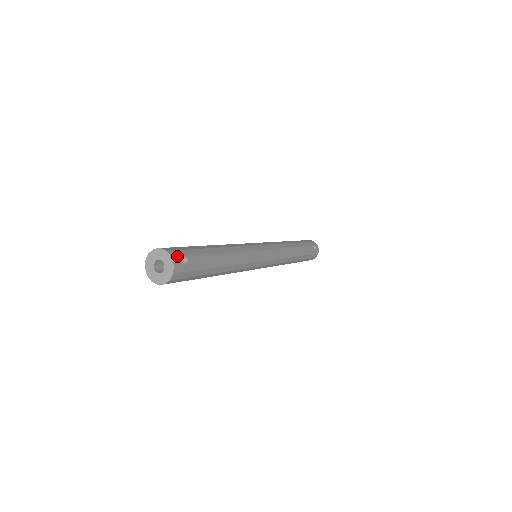
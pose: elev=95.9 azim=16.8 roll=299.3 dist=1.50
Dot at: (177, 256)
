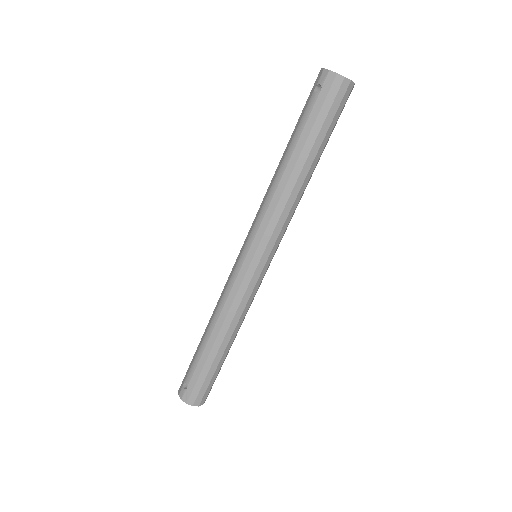
Dot at: occluded
